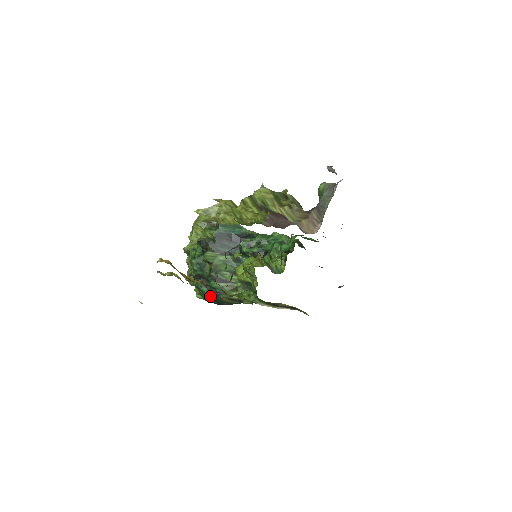
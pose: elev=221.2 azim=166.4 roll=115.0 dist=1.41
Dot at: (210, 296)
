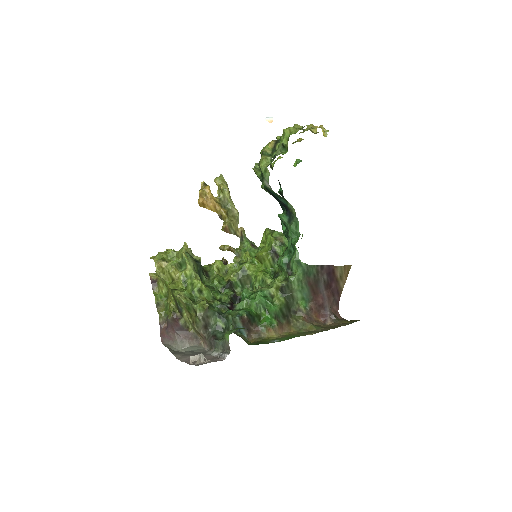
Dot at: (282, 196)
